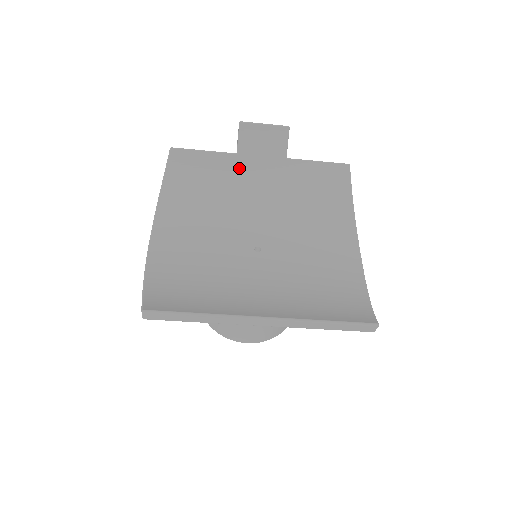
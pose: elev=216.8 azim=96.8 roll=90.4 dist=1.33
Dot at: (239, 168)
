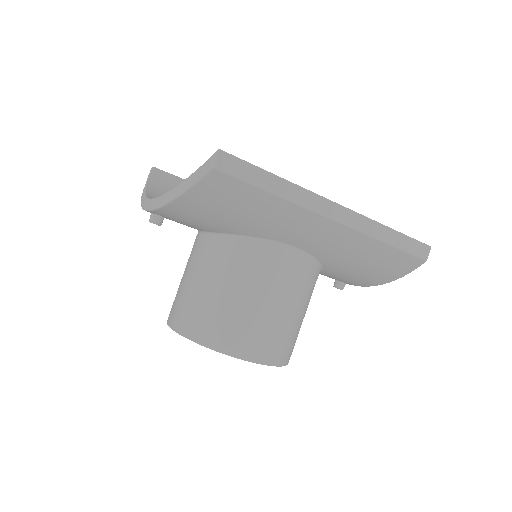
Dot at: occluded
